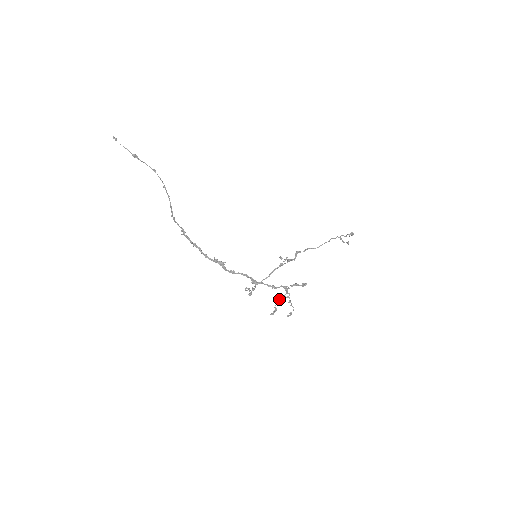
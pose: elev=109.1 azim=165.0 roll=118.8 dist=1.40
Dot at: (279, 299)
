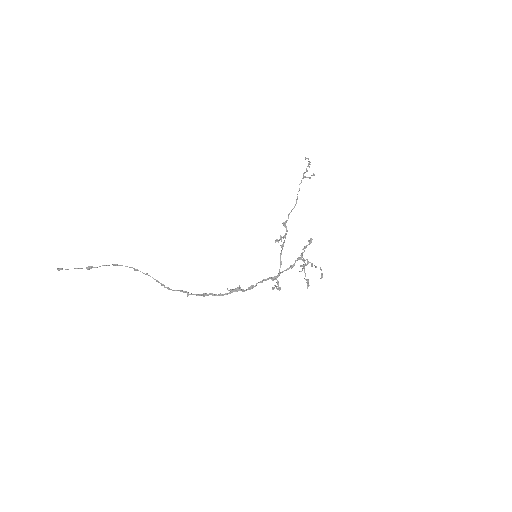
Dot at: occluded
